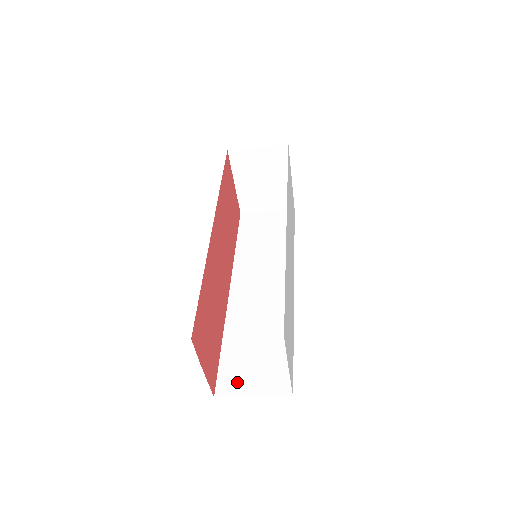
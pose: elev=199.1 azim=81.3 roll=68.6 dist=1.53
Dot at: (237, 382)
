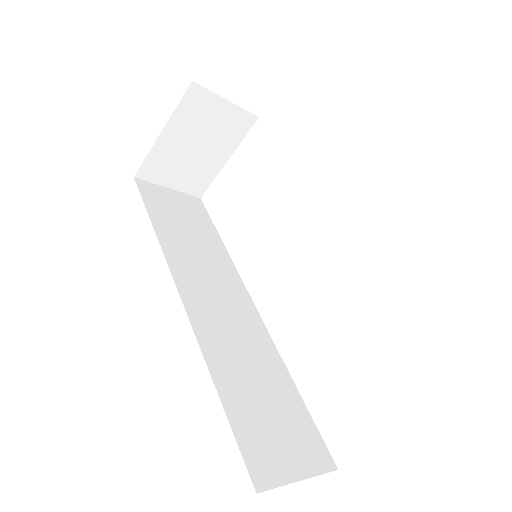
Dot at: (271, 459)
